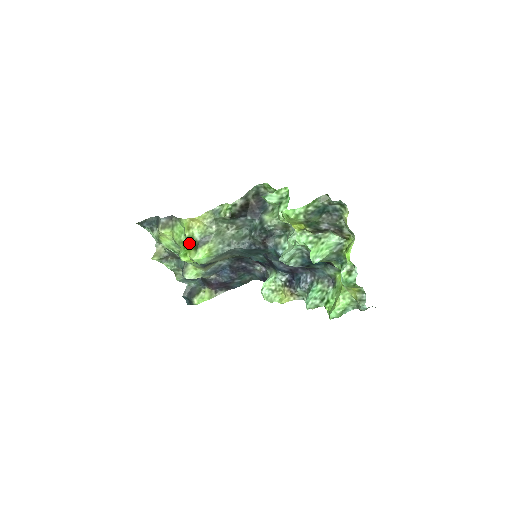
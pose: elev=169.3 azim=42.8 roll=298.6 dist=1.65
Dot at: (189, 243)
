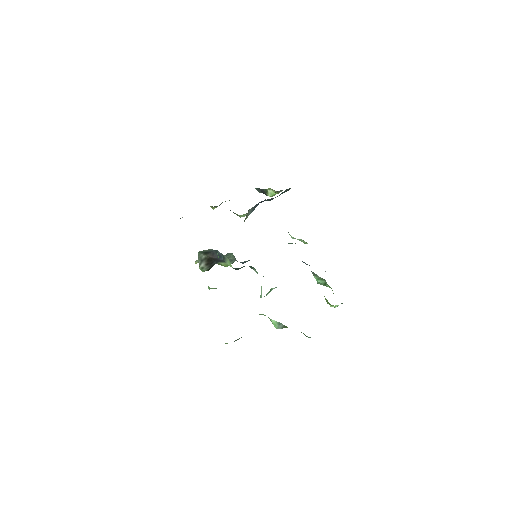
Dot at: occluded
